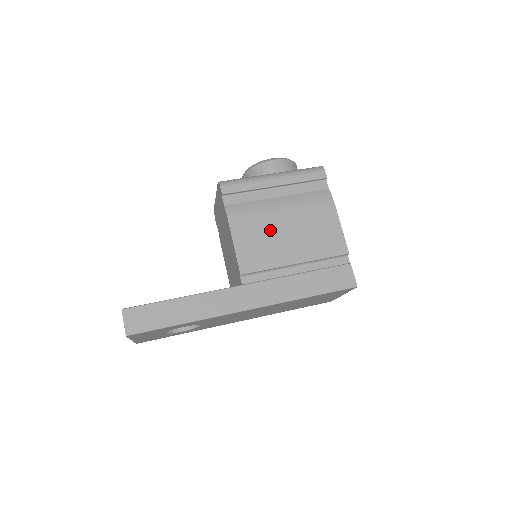
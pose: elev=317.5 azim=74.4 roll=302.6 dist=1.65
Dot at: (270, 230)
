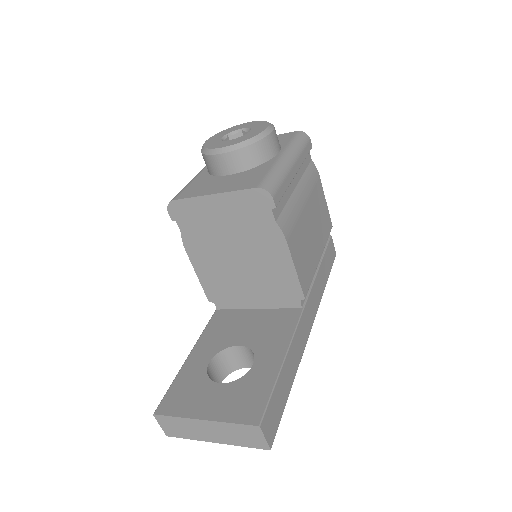
Dot at: (305, 233)
